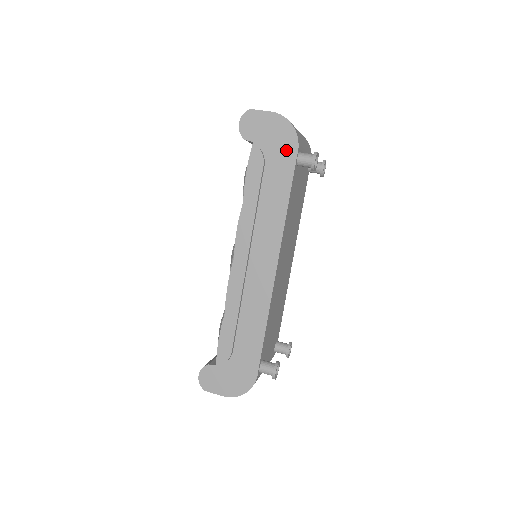
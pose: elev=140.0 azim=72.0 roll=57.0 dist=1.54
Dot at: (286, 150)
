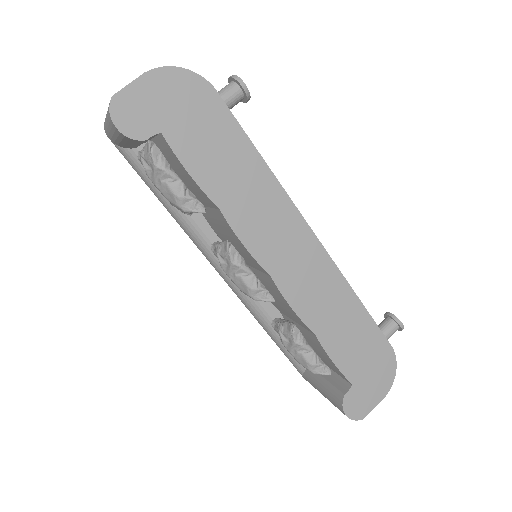
Dot at: (204, 104)
